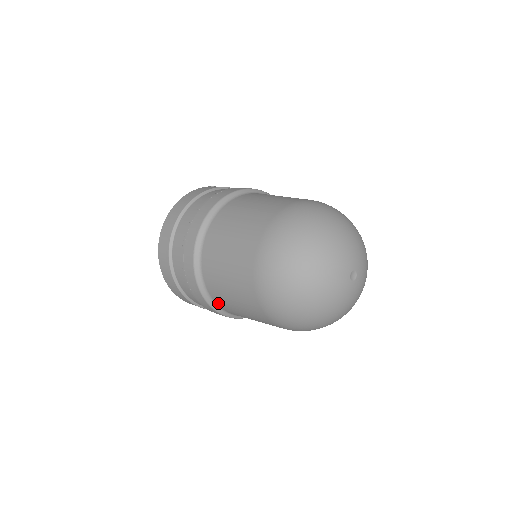
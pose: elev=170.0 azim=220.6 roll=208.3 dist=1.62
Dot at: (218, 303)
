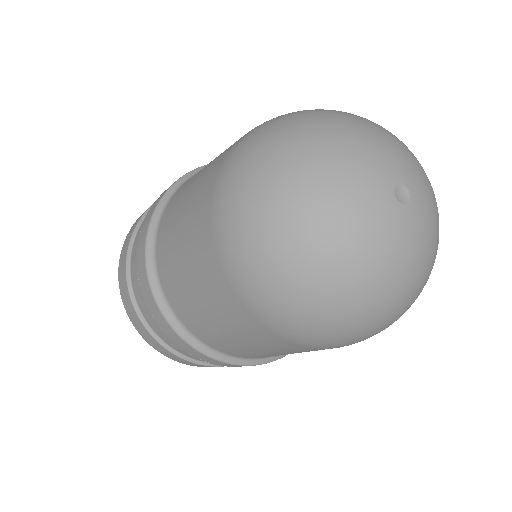
Dot at: (163, 219)
